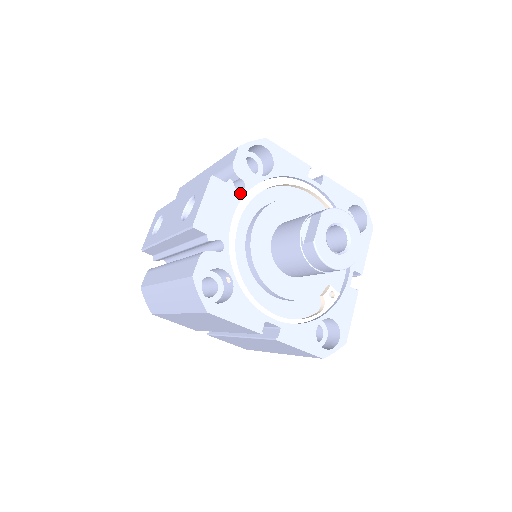
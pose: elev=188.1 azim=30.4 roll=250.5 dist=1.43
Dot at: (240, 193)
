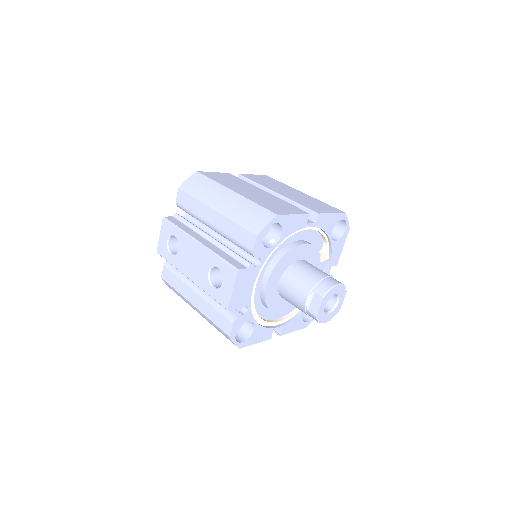
Dot at: (258, 268)
